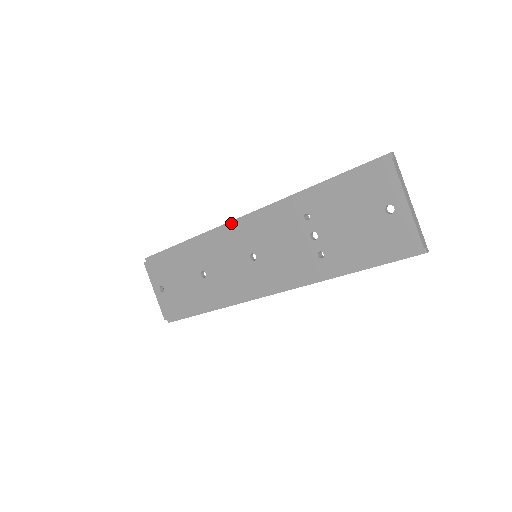
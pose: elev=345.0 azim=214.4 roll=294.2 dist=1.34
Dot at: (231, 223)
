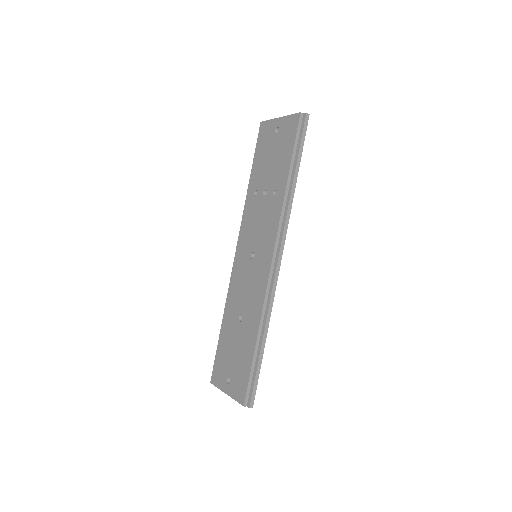
Dot at: occluded
